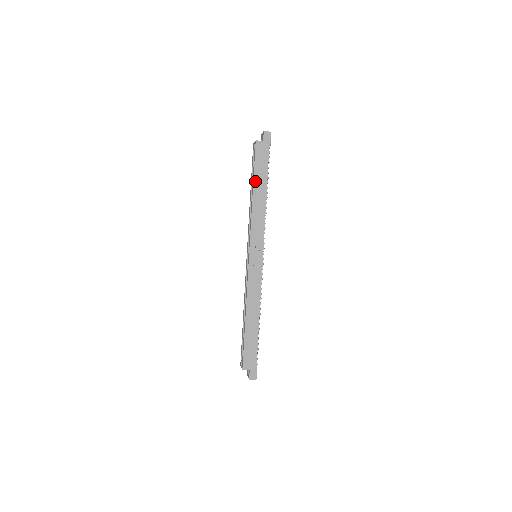
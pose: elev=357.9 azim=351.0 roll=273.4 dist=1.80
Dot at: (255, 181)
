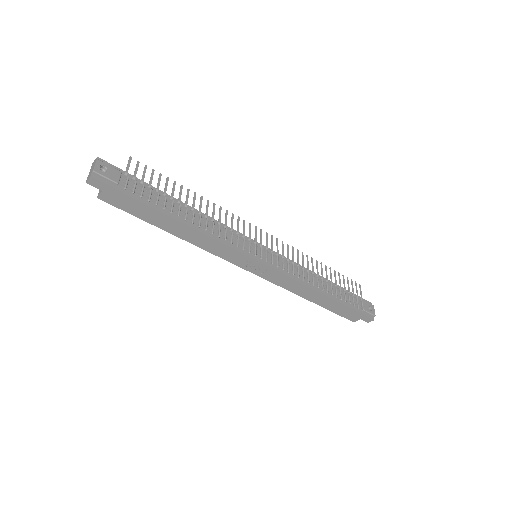
Dot at: (158, 226)
